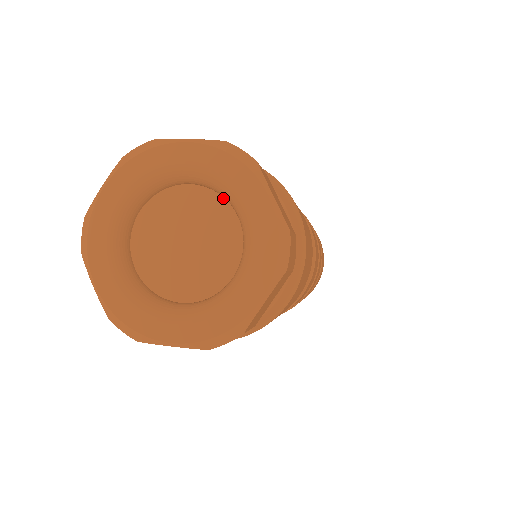
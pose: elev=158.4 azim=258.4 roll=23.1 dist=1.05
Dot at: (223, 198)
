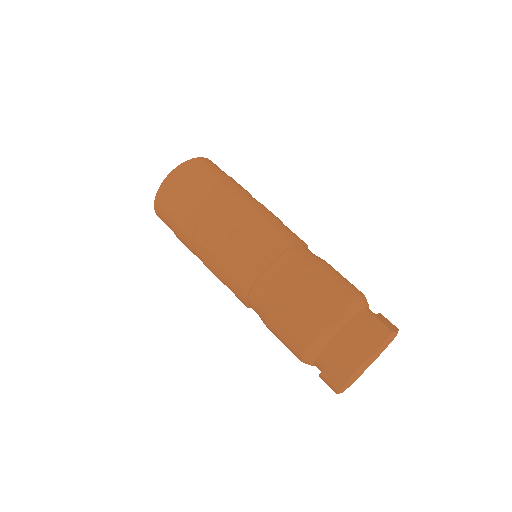
Dot at: occluded
